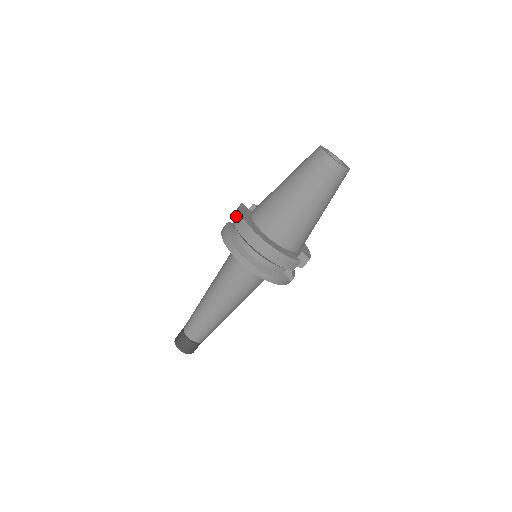
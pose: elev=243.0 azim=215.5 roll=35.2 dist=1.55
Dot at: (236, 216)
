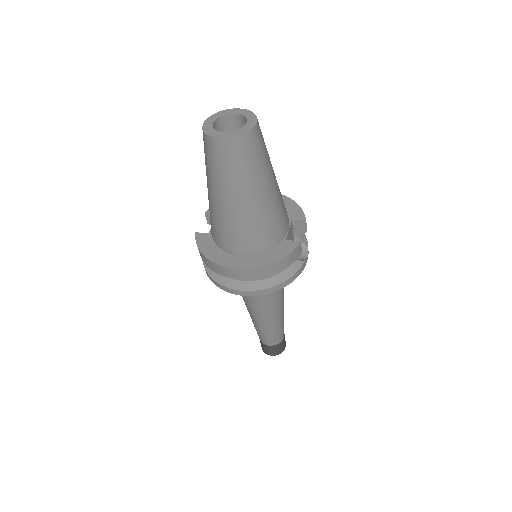
Dot at: (203, 259)
